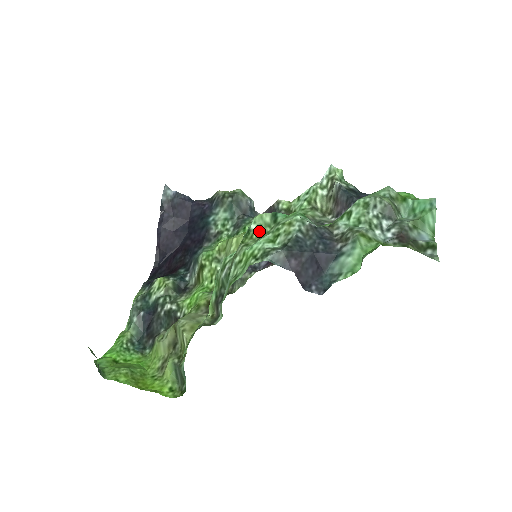
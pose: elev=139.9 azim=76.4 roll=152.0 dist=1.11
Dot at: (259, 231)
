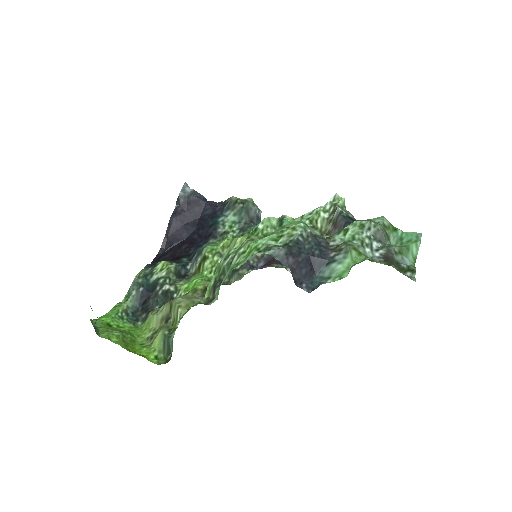
Dot at: (265, 231)
